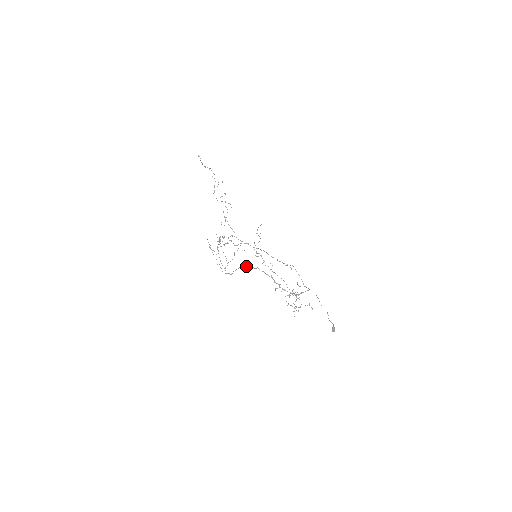
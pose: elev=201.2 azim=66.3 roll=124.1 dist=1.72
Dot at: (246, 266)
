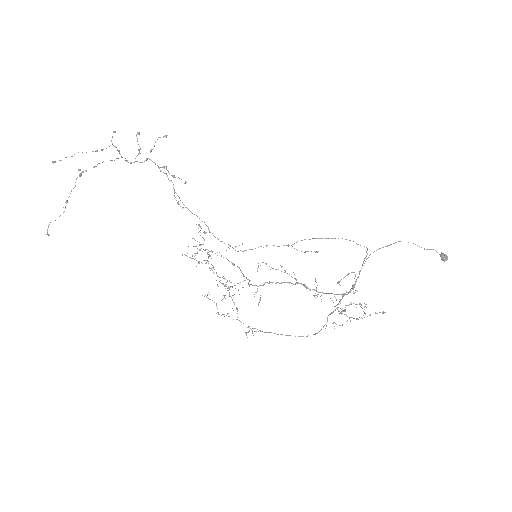
Dot at: (254, 294)
